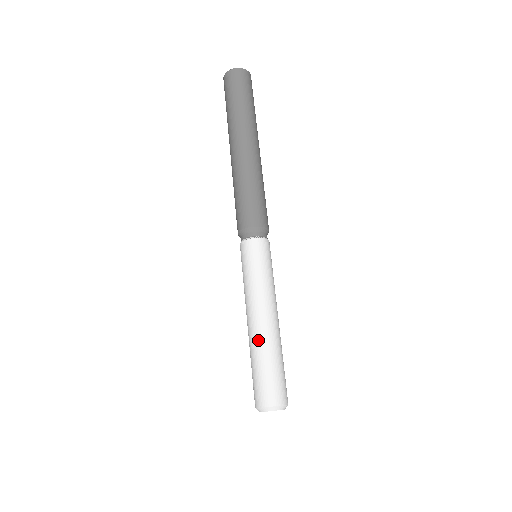
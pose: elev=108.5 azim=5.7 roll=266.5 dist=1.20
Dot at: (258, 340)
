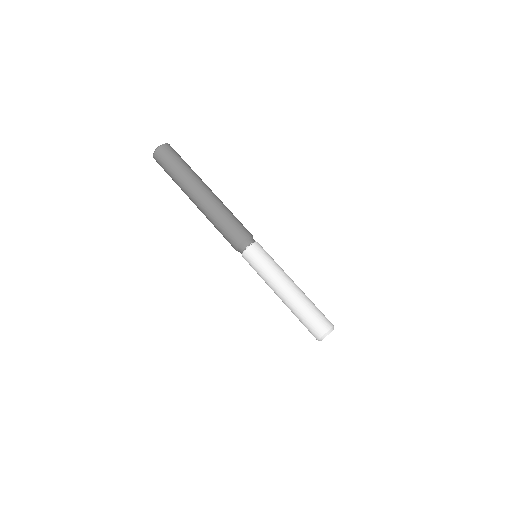
Dot at: (289, 307)
